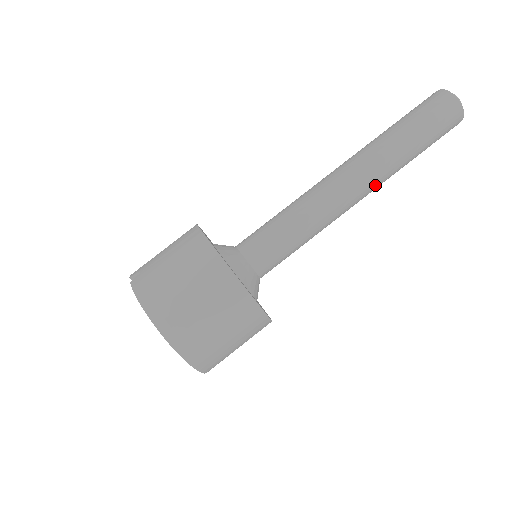
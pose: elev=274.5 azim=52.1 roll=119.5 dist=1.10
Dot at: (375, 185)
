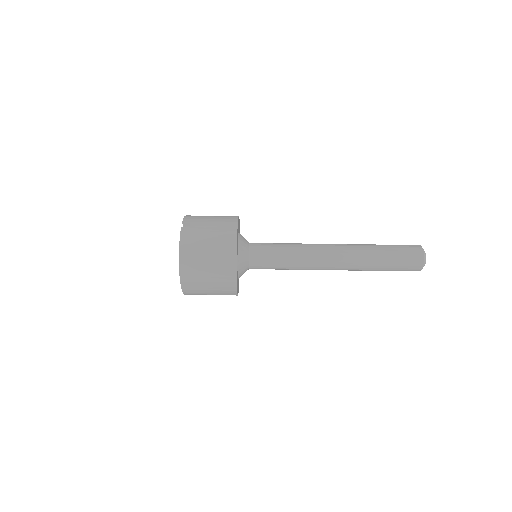
Dot at: occluded
